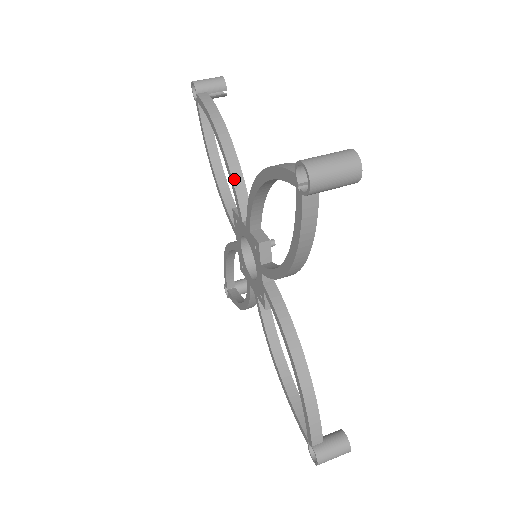
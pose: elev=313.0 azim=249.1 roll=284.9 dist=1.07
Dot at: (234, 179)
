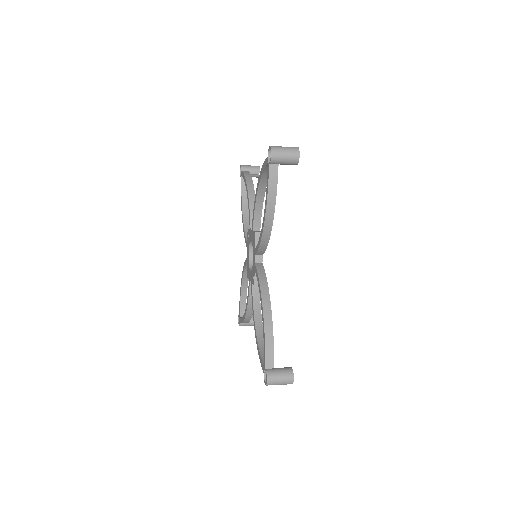
Dot at: (250, 206)
